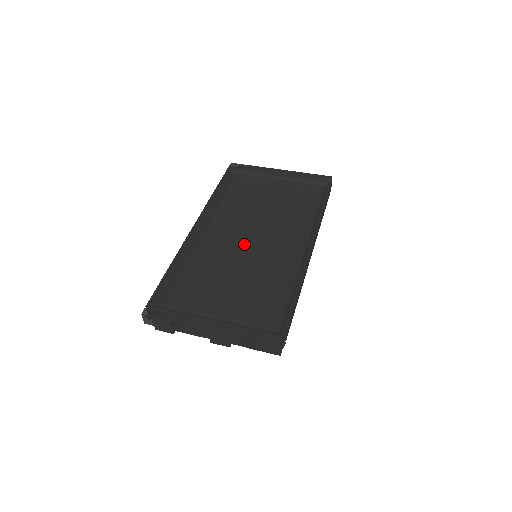
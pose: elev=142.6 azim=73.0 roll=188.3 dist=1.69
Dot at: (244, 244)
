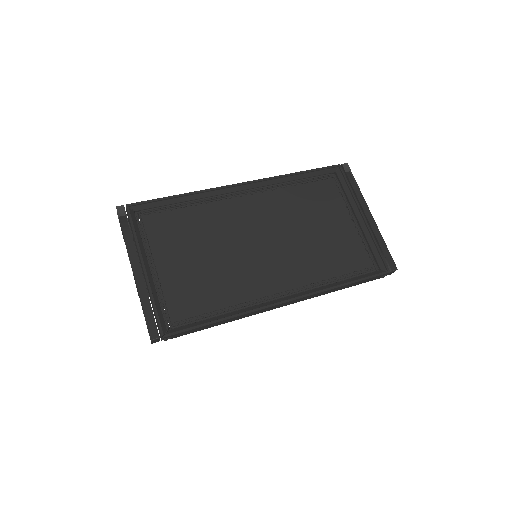
Dot at: (252, 239)
